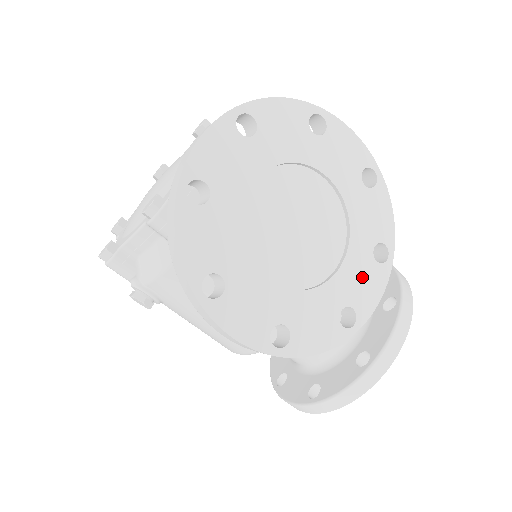
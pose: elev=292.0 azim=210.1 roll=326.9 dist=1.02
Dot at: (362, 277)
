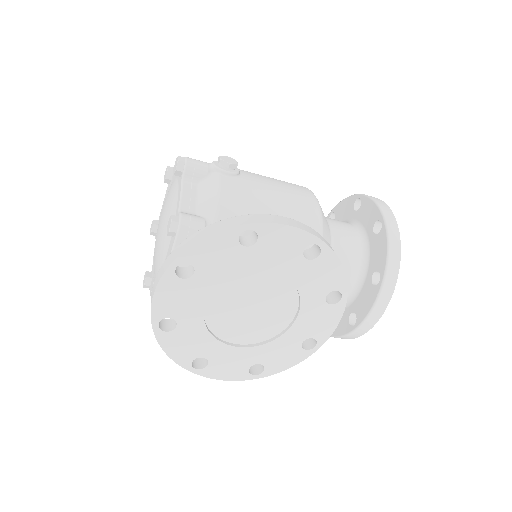
Dot at: (317, 318)
